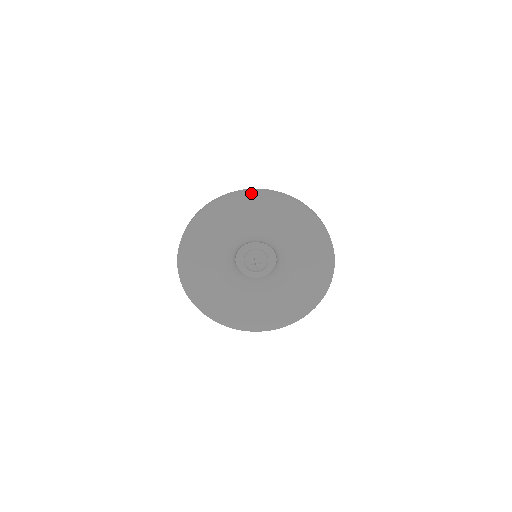
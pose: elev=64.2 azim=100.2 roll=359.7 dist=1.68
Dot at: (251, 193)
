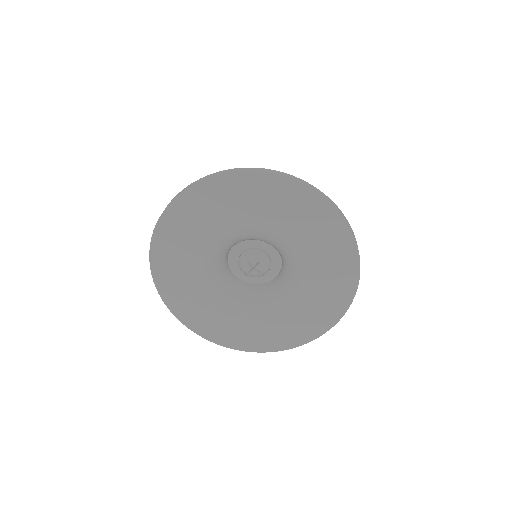
Dot at: (333, 210)
